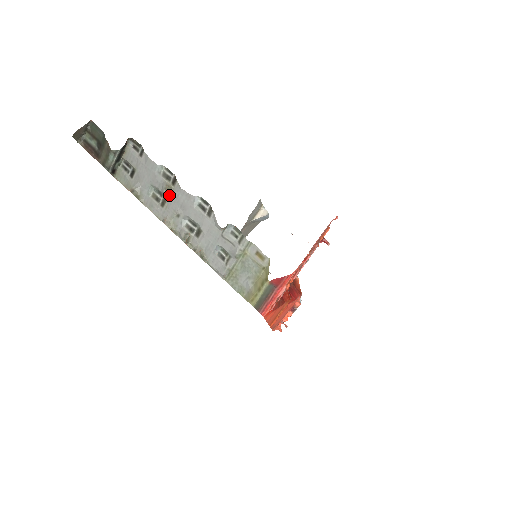
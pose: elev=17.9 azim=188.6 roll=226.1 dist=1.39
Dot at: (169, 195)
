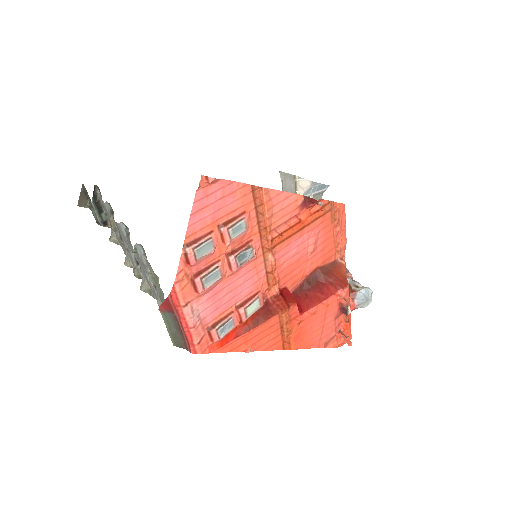
Dot at: (118, 230)
